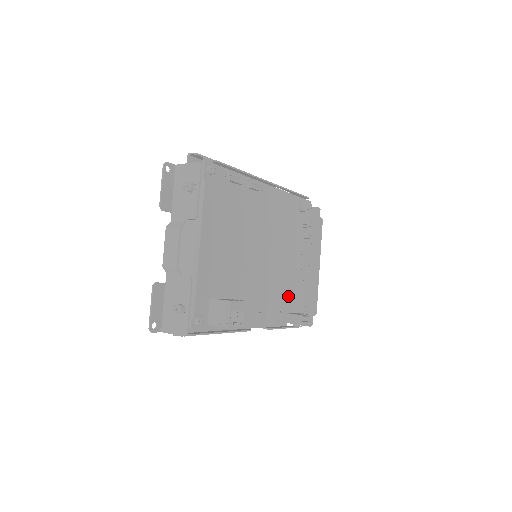
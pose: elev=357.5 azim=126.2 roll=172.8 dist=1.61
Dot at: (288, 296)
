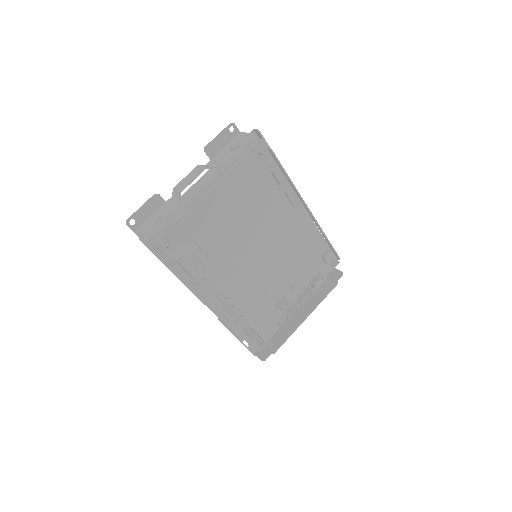
Dot at: (260, 314)
